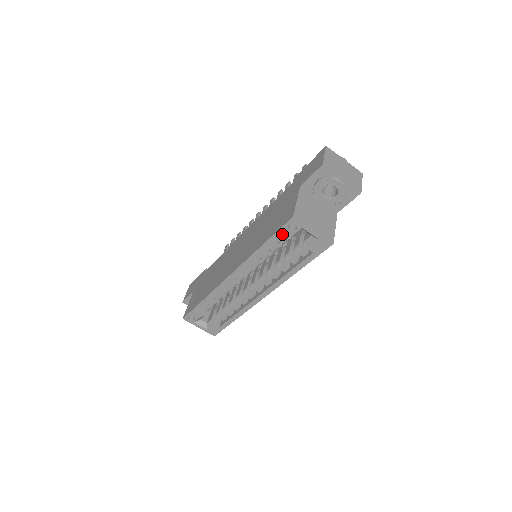
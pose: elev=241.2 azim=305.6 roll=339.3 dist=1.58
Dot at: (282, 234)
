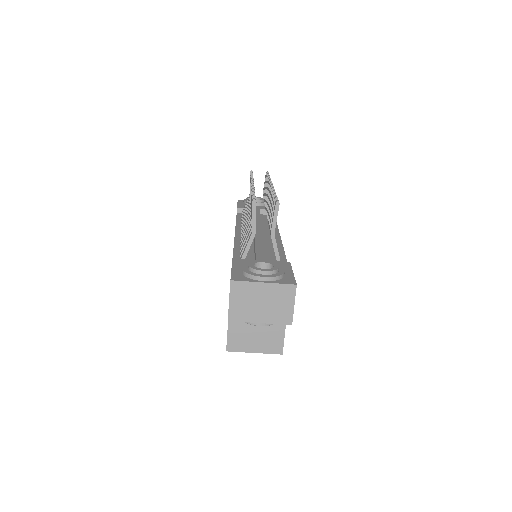
Dot at: occluded
